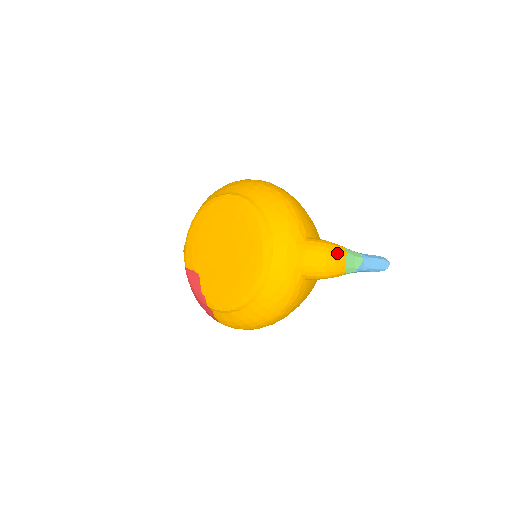
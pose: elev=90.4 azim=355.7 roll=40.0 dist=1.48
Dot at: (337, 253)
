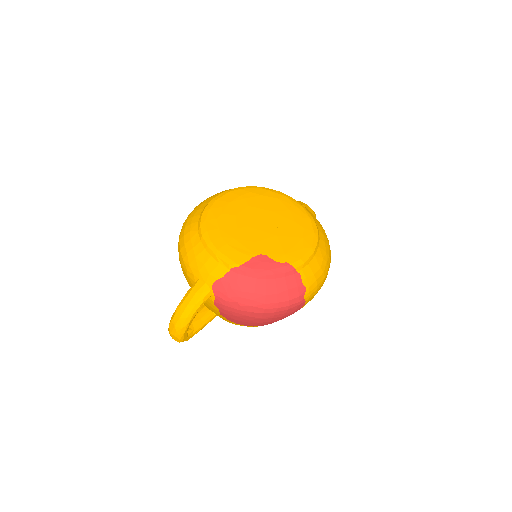
Dot at: occluded
